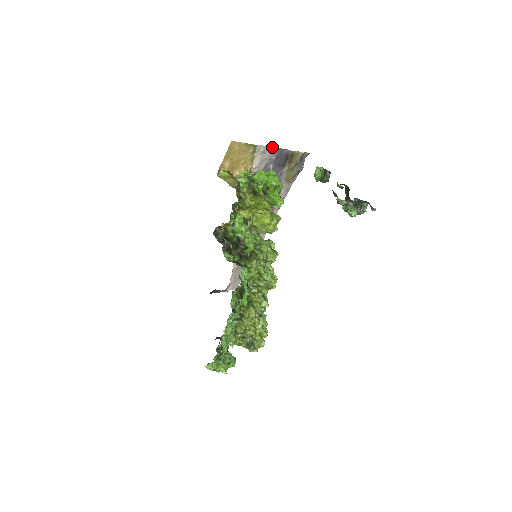
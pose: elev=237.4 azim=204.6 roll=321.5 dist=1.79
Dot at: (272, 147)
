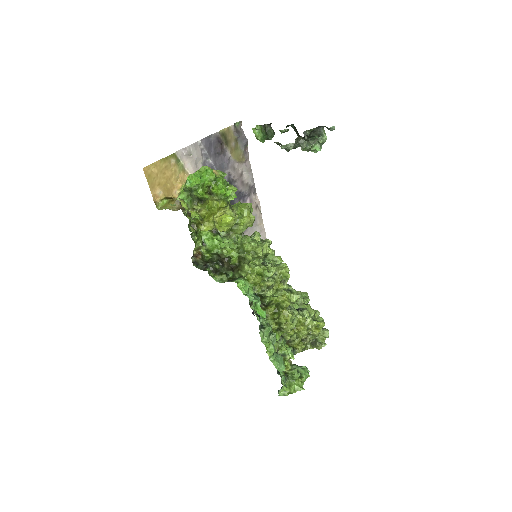
Dot at: (194, 143)
